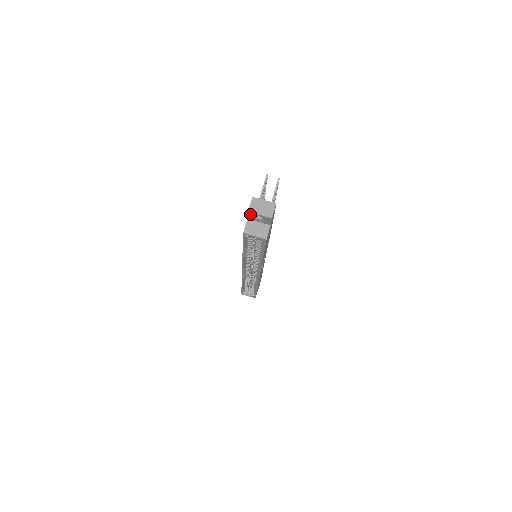
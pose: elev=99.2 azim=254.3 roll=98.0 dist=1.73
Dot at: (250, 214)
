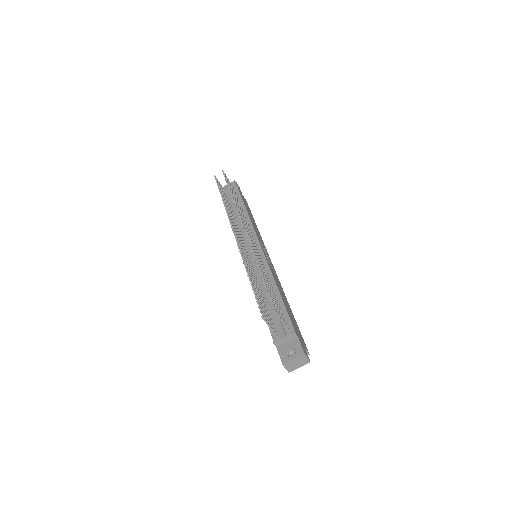
Dot at: occluded
